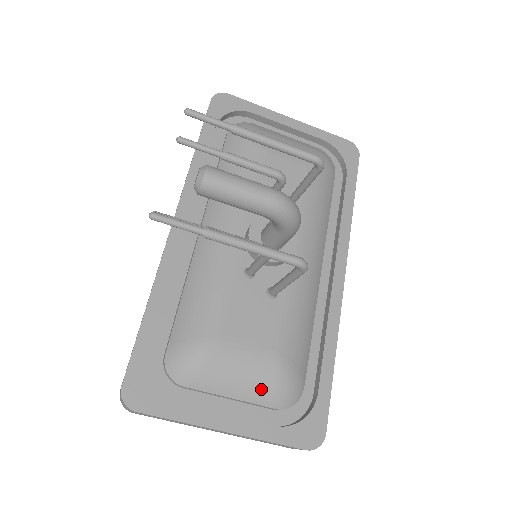
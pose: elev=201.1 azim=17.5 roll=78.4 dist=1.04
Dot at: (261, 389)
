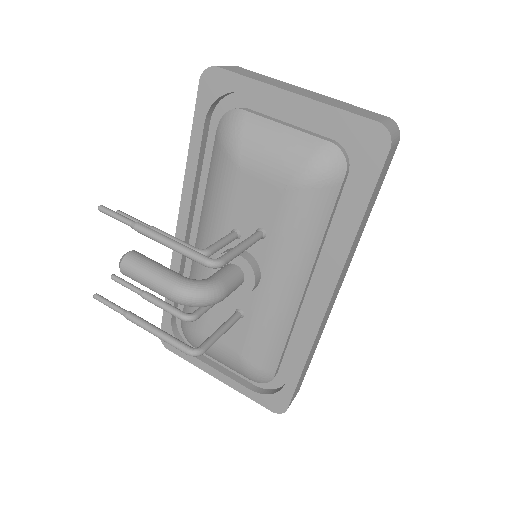
Dot at: (236, 369)
